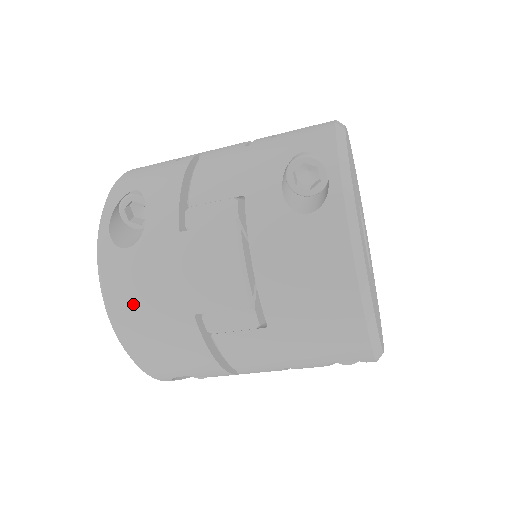
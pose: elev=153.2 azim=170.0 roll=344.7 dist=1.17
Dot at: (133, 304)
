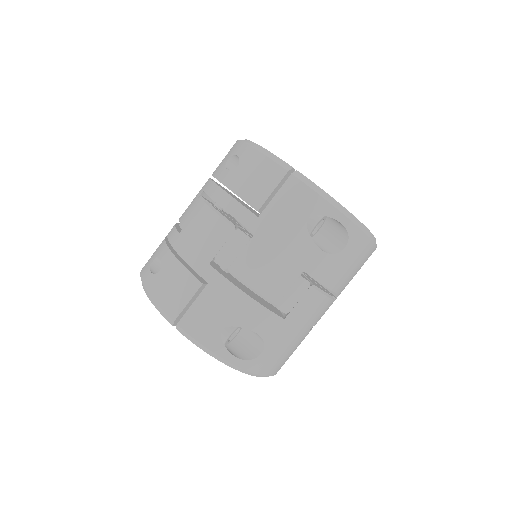
Dot at: (281, 361)
